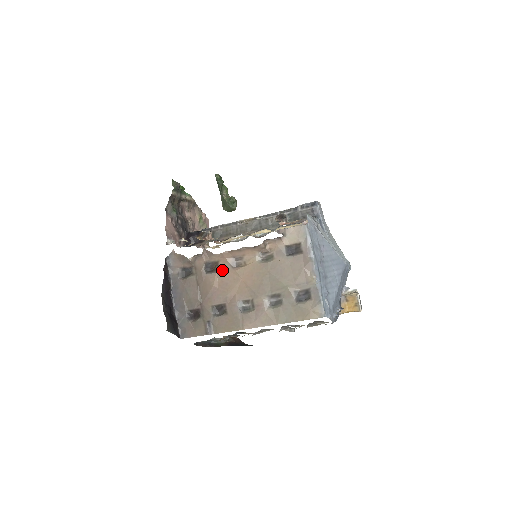
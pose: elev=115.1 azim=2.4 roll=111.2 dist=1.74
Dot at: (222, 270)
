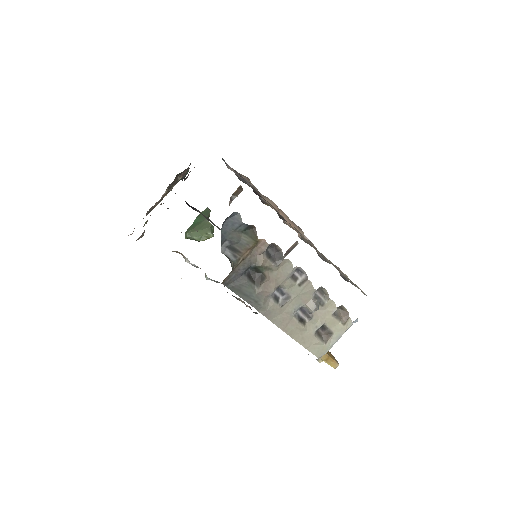
Dot at: occluded
